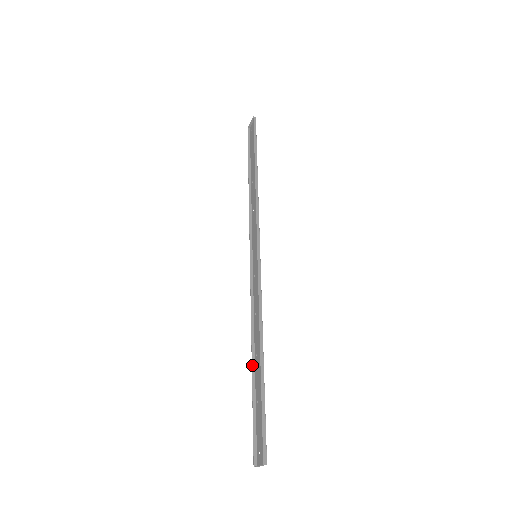
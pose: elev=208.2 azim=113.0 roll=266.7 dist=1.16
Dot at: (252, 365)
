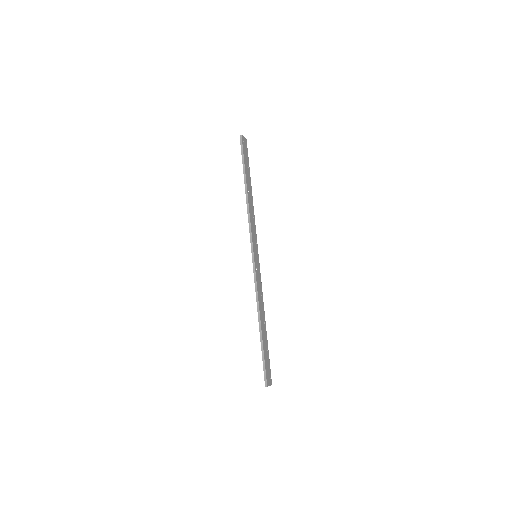
Dot at: (264, 328)
